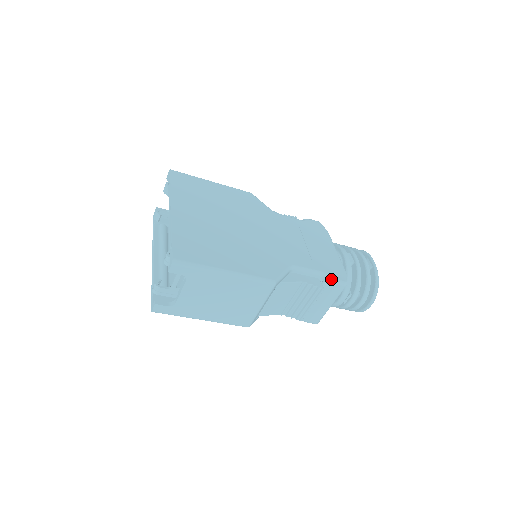
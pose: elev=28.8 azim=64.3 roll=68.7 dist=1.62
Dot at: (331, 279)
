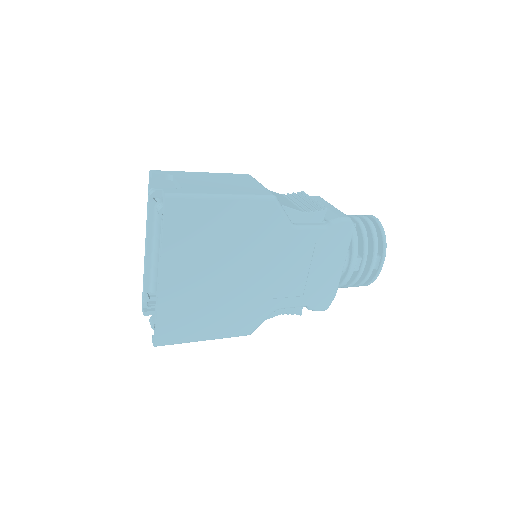
Dot at: (312, 310)
